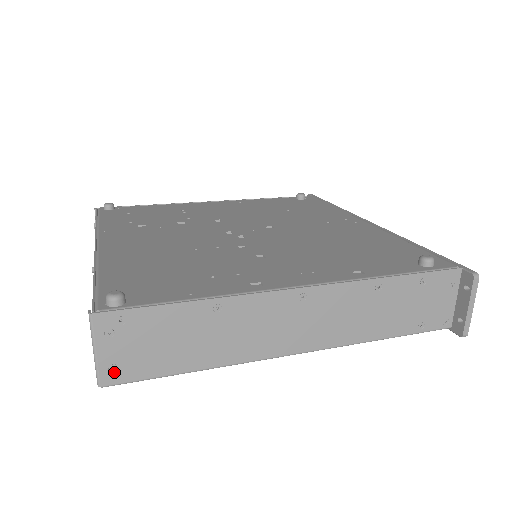
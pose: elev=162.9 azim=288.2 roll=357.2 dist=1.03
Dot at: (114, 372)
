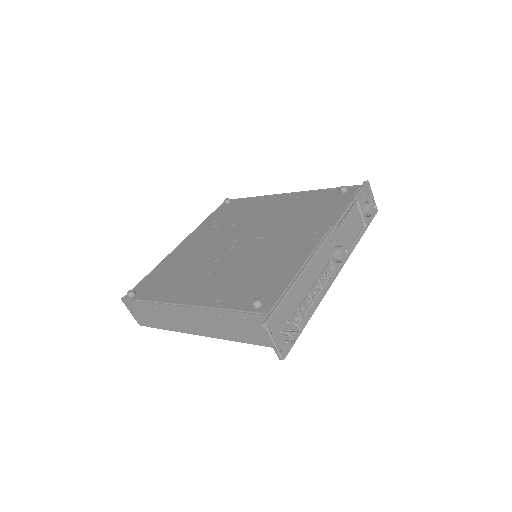
Dot at: (140, 321)
